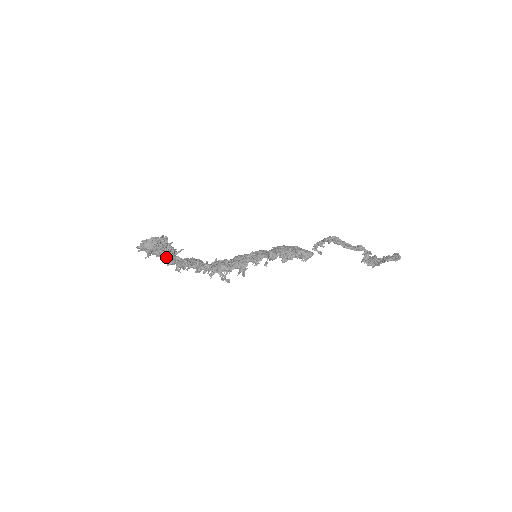
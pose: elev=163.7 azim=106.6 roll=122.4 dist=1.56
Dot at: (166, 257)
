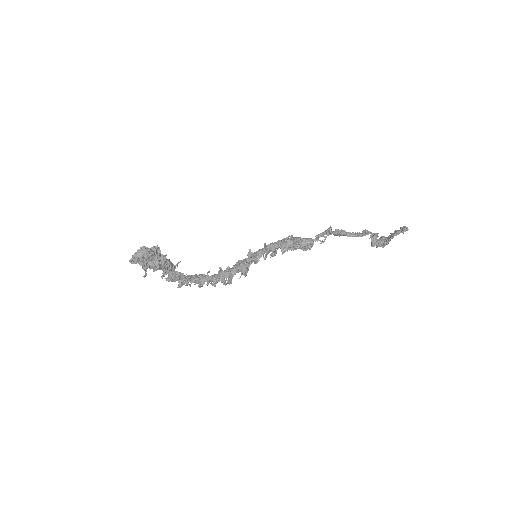
Dot at: (164, 271)
